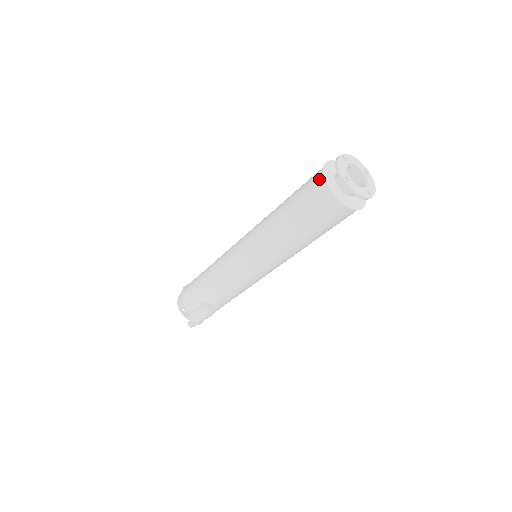
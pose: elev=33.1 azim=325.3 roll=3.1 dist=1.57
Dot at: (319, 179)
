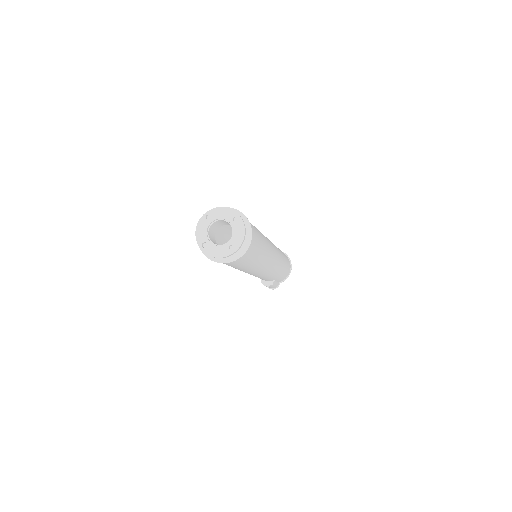
Dot at: occluded
